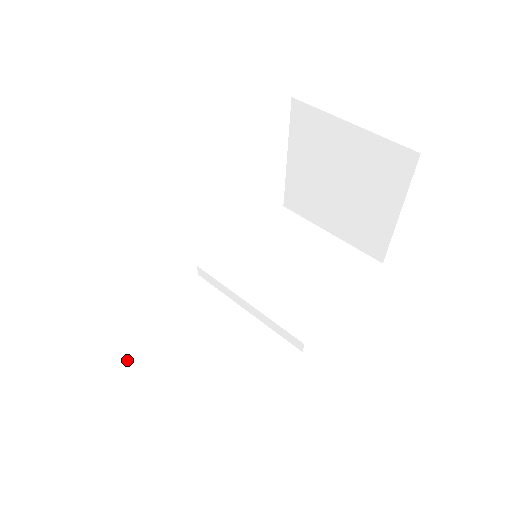
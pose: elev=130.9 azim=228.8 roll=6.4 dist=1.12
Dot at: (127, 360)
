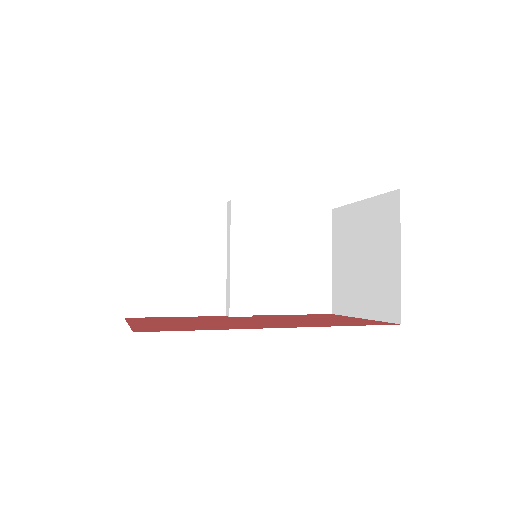
Dot at: (132, 217)
